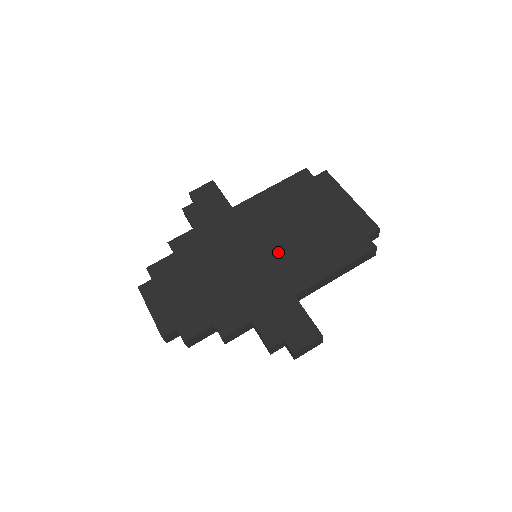
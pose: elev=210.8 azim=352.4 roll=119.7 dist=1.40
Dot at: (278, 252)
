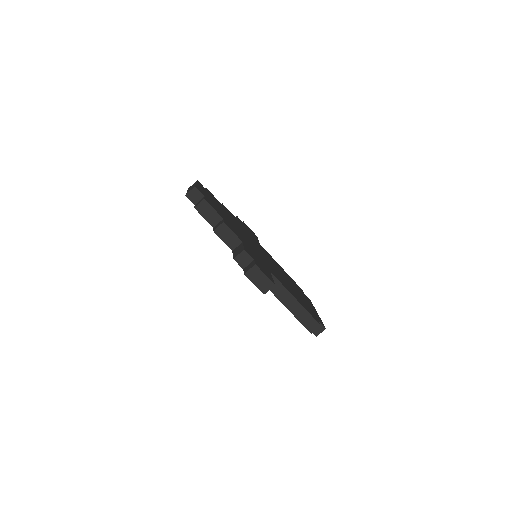
Dot at: occluded
